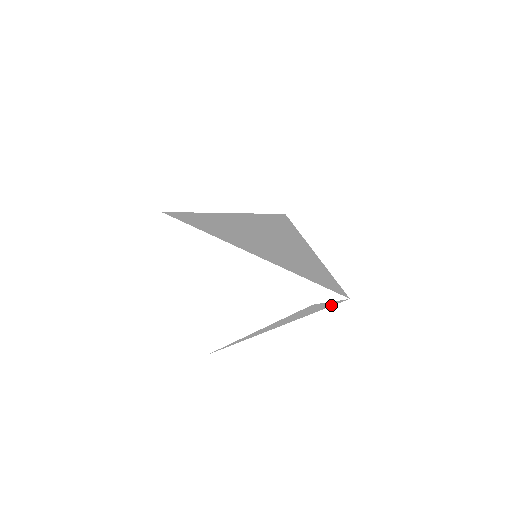
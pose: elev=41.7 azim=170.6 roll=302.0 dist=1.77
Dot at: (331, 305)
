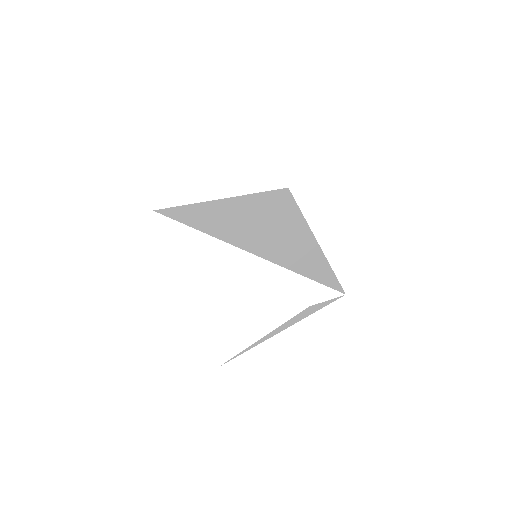
Dot at: (327, 304)
